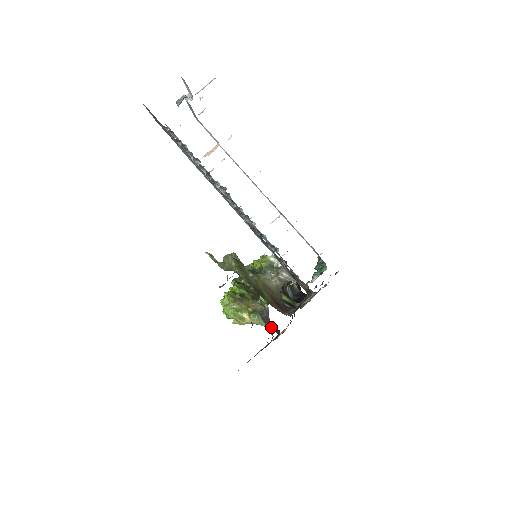
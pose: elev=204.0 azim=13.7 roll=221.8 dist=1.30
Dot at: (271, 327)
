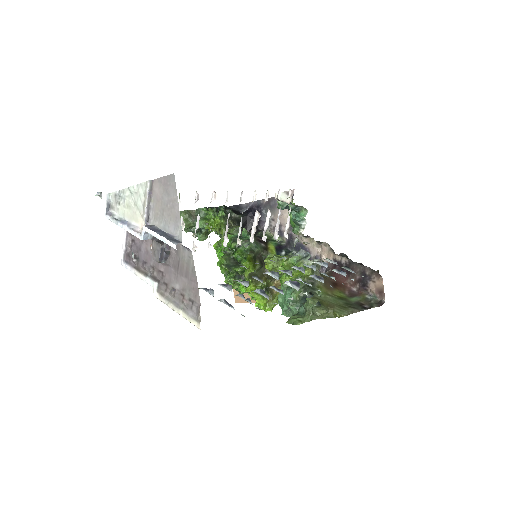
Dot at: occluded
